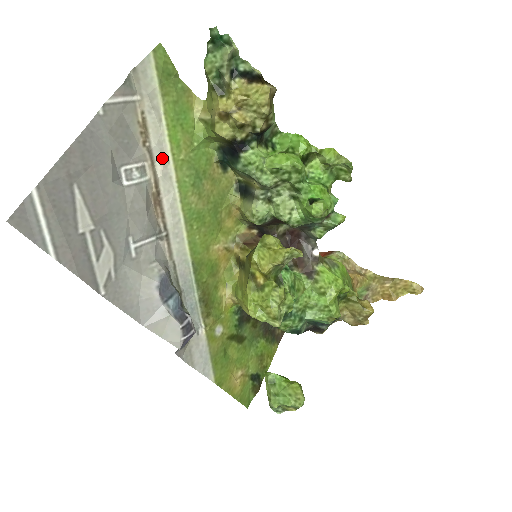
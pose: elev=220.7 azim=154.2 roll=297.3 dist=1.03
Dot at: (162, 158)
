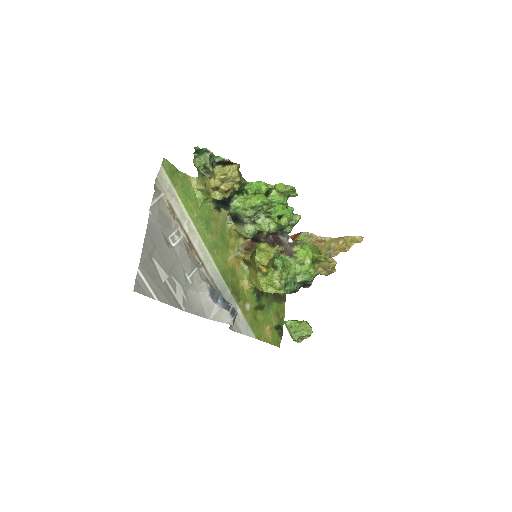
Dot at: (185, 221)
